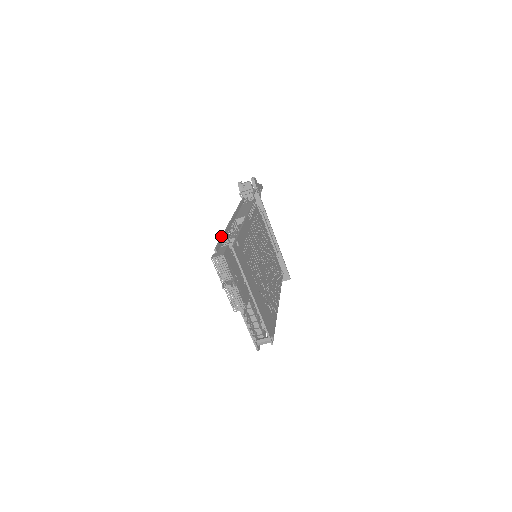
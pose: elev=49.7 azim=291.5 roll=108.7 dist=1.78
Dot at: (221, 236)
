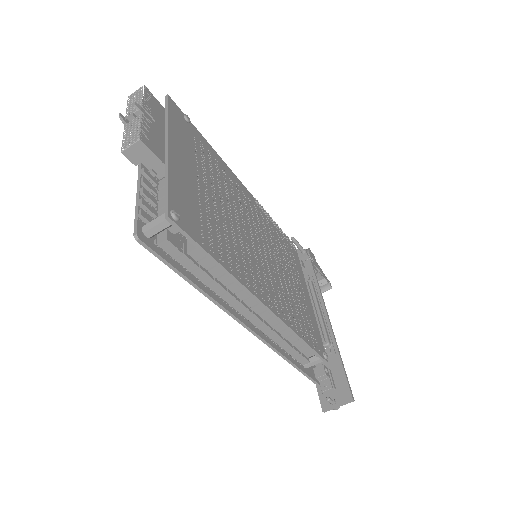
Dot at: occluded
